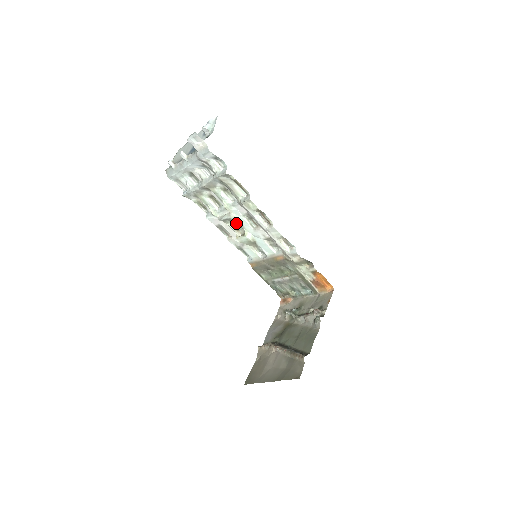
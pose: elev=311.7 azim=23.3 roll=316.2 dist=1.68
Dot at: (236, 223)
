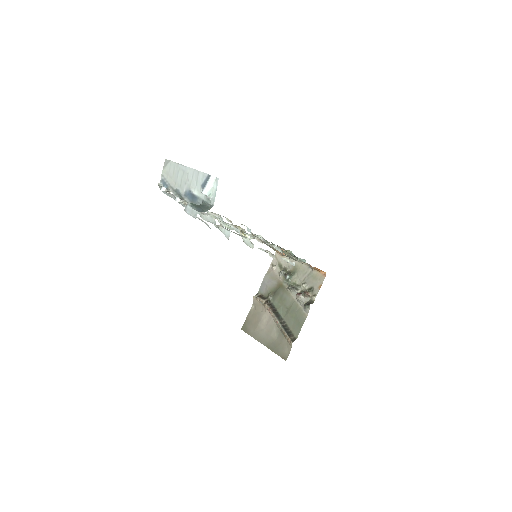
Dot at: occluded
